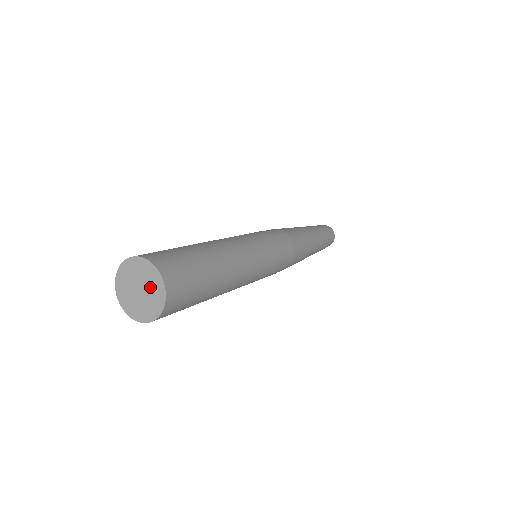
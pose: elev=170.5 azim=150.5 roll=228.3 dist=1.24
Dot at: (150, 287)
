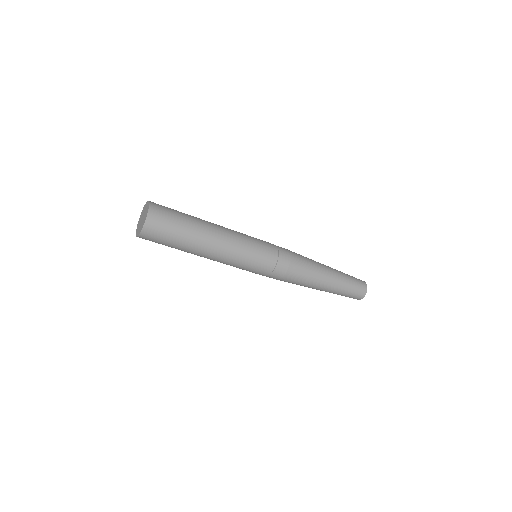
Dot at: (145, 213)
